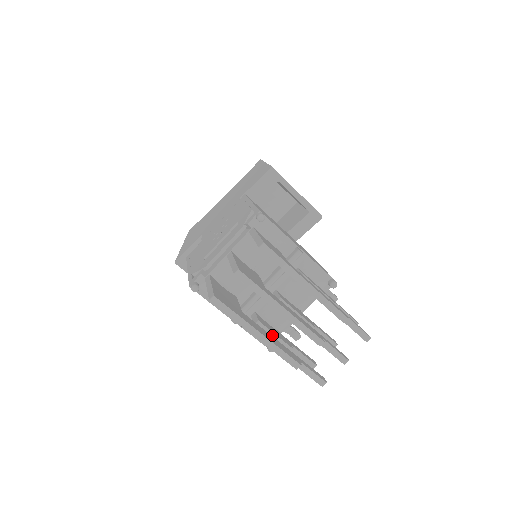
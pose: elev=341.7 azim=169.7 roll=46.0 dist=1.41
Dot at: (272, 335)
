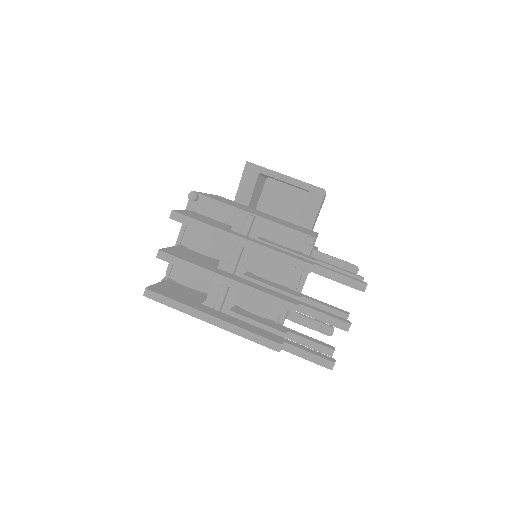
Dot at: (252, 323)
